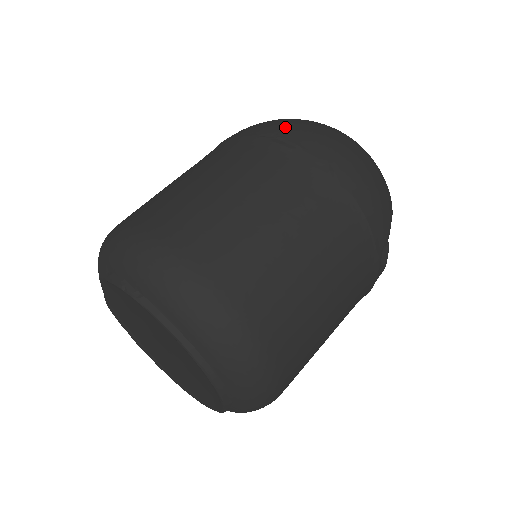
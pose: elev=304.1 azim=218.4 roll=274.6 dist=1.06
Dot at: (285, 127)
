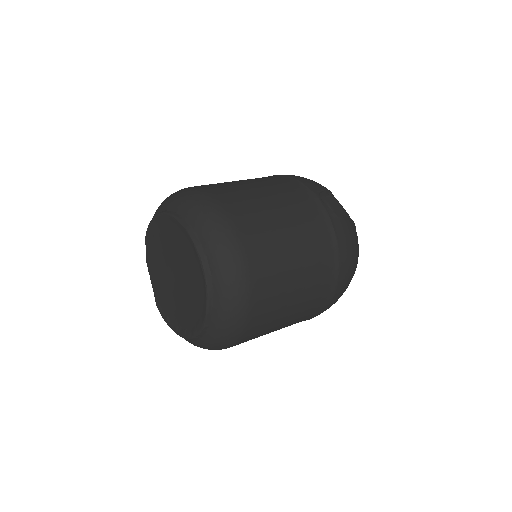
Dot at: occluded
